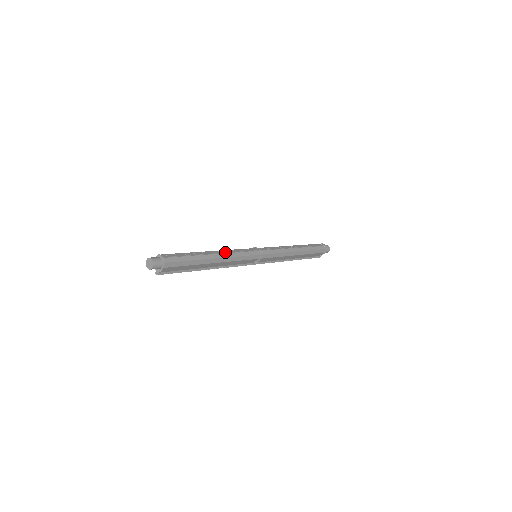
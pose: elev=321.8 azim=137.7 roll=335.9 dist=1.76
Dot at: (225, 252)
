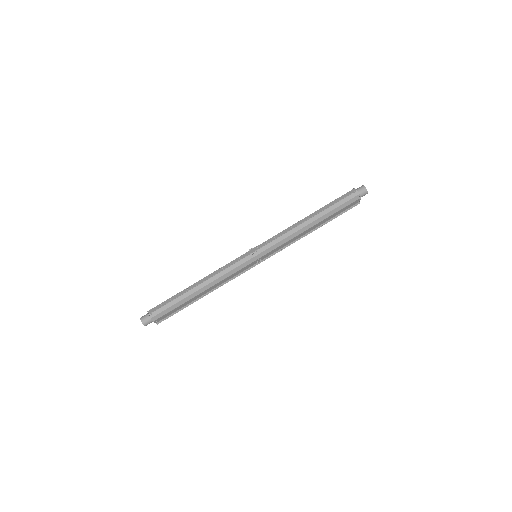
Dot at: (211, 276)
